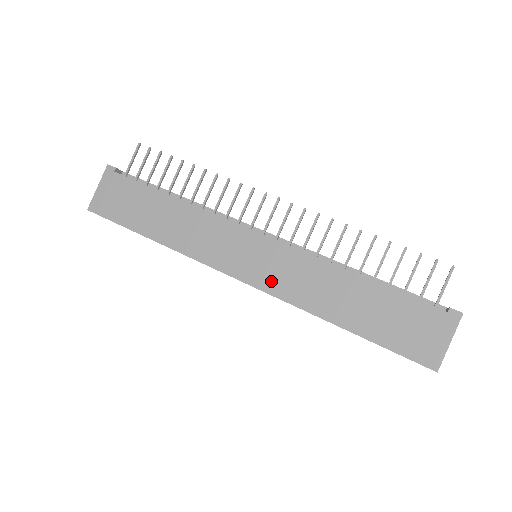
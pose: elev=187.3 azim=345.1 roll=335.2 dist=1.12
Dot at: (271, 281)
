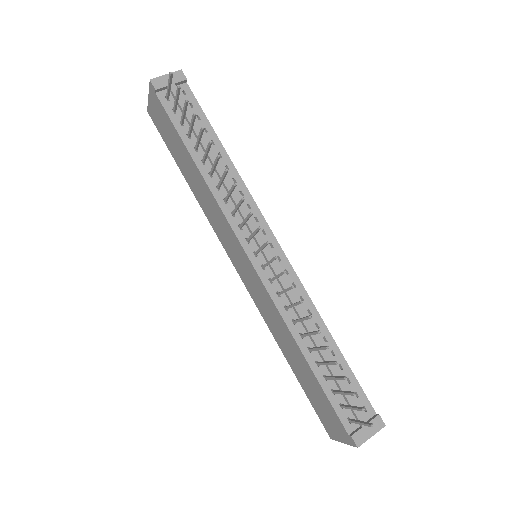
Dot at: (252, 292)
